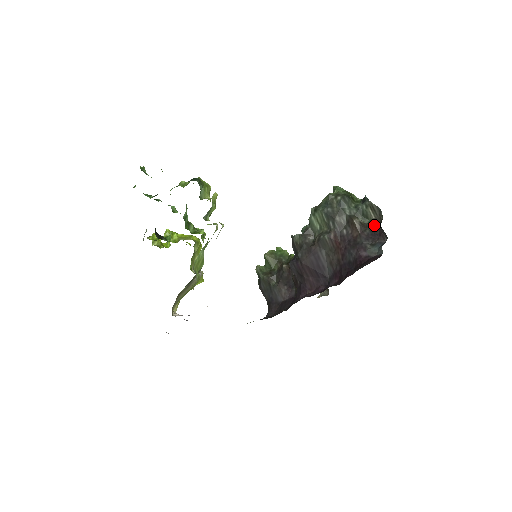
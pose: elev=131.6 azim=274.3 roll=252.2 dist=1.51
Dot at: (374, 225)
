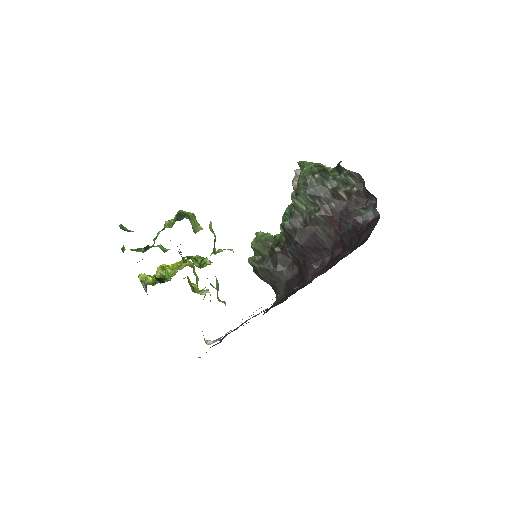
Dot at: (358, 190)
